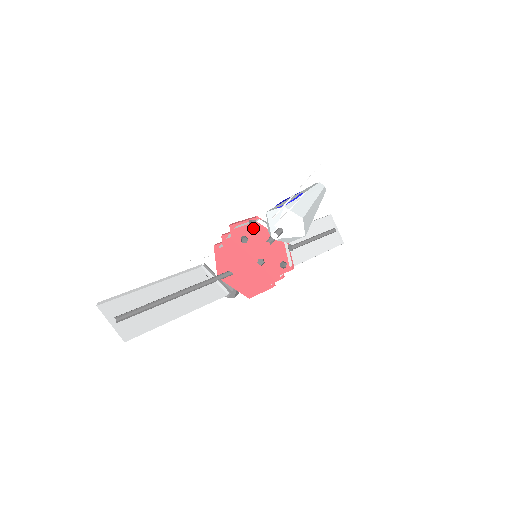
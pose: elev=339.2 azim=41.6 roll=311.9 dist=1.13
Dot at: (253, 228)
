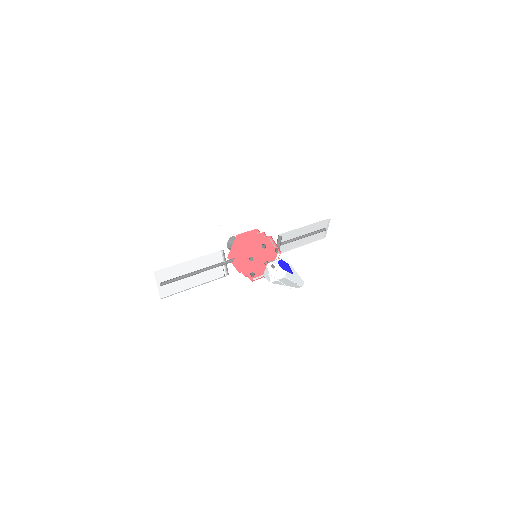
Dot at: occluded
